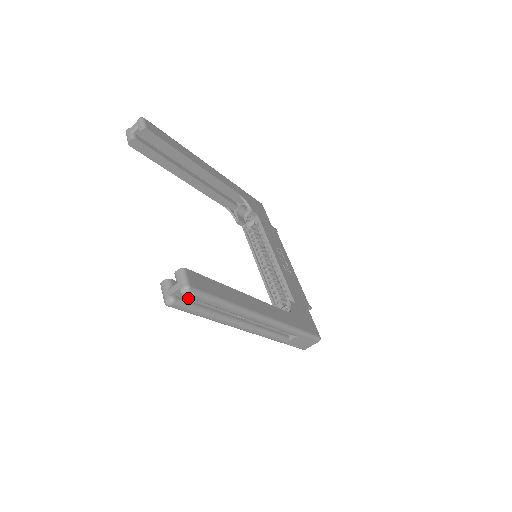
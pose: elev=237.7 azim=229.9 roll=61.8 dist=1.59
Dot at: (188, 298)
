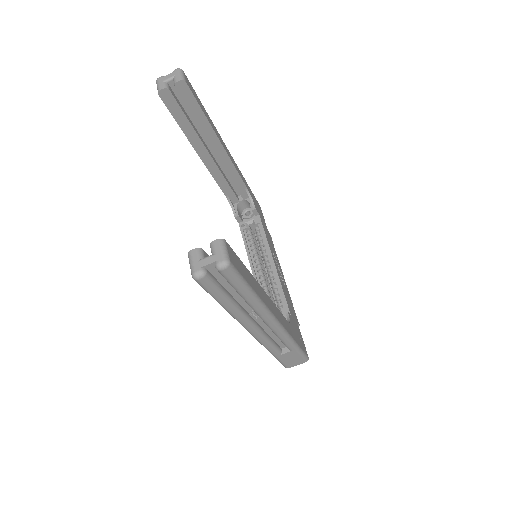
Dot at: (217, 276)
